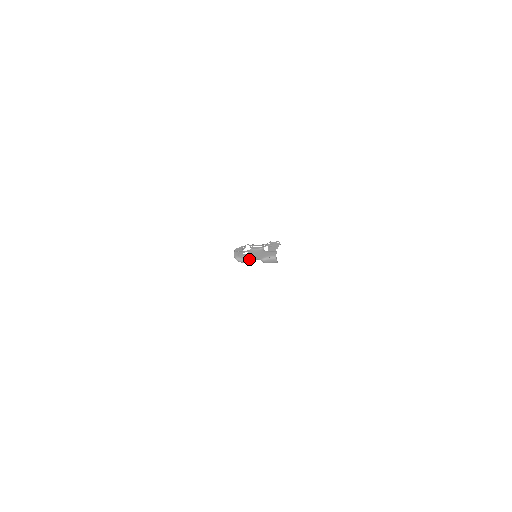
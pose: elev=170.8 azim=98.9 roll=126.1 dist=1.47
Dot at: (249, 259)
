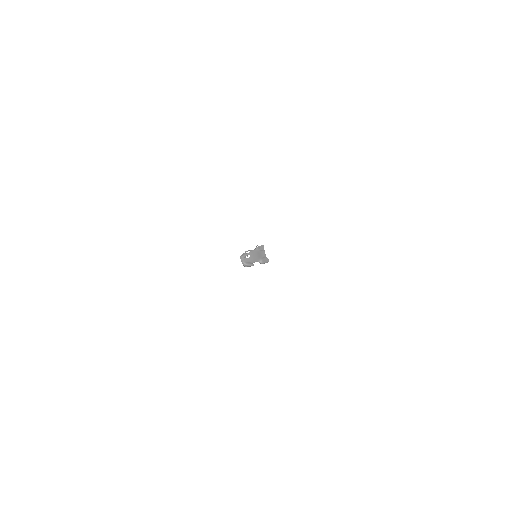
Dot at: (253, 262)
